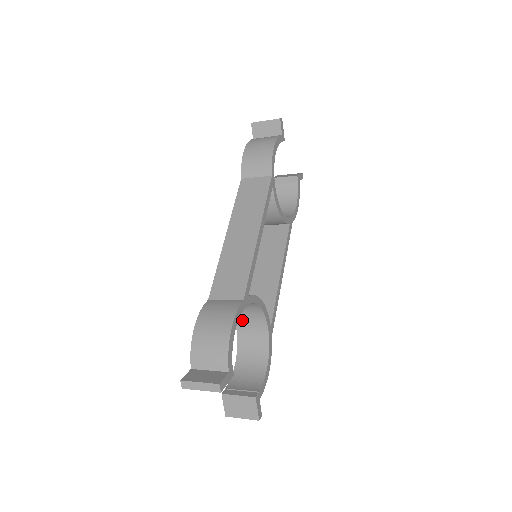
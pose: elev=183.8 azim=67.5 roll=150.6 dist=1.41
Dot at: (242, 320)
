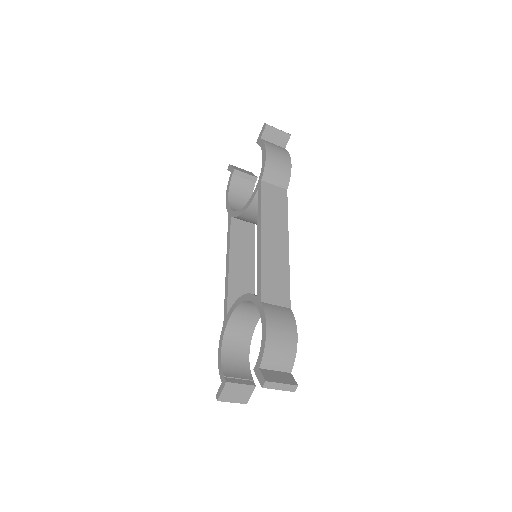
Dot at: (240, 313)
